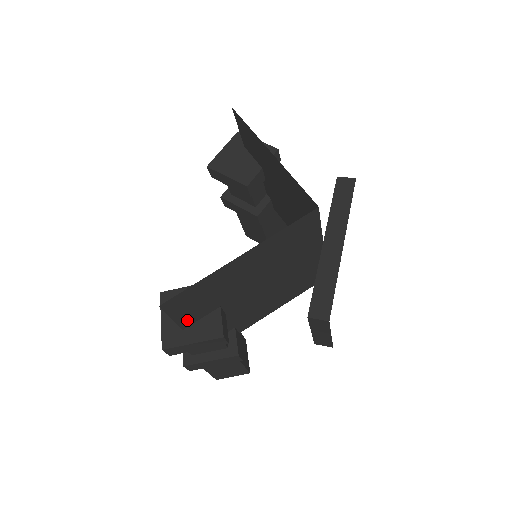
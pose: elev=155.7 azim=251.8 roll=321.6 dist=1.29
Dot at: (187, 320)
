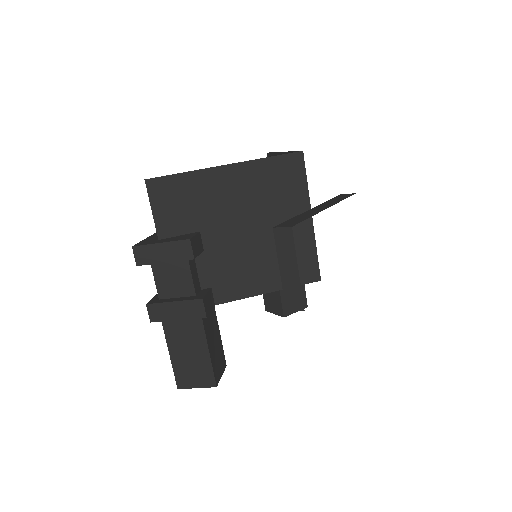
Dot at: (165, 227)
